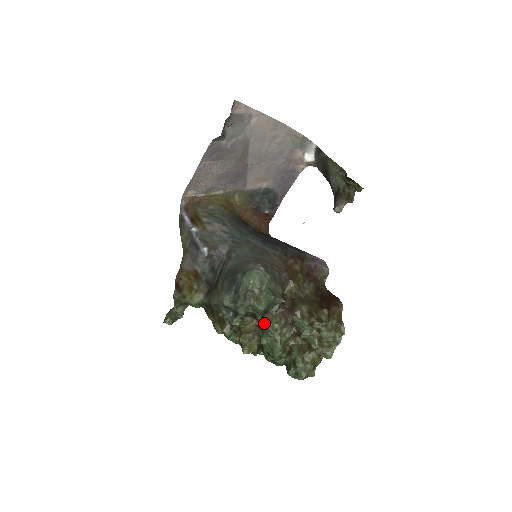
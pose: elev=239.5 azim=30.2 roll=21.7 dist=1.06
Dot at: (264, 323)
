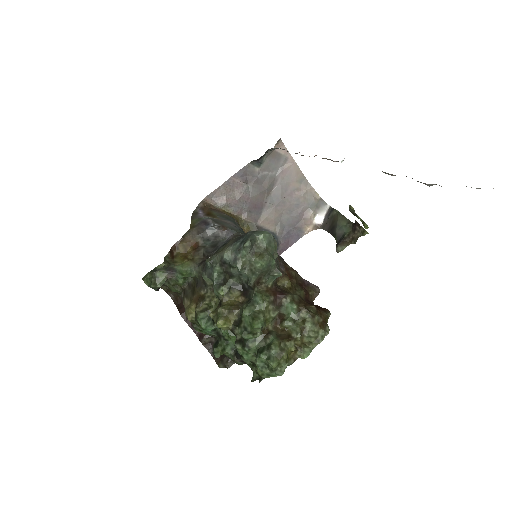
Dot at: (252, 294)
